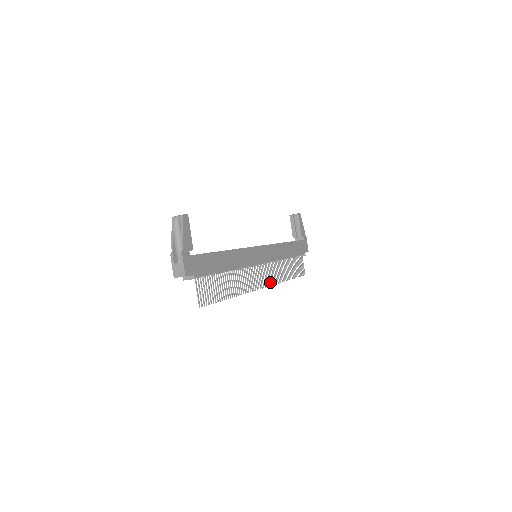
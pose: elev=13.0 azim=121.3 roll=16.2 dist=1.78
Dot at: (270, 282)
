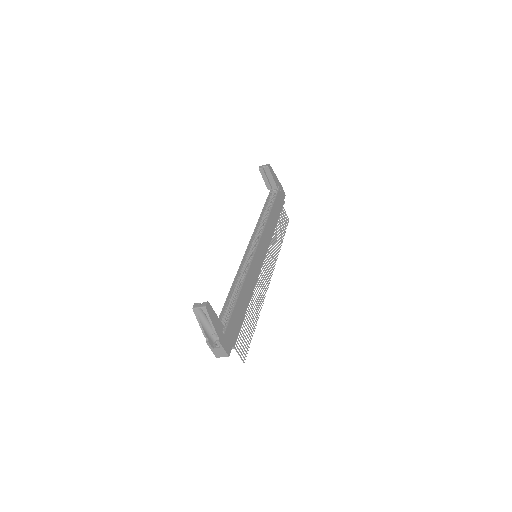
Dot at: occluded
